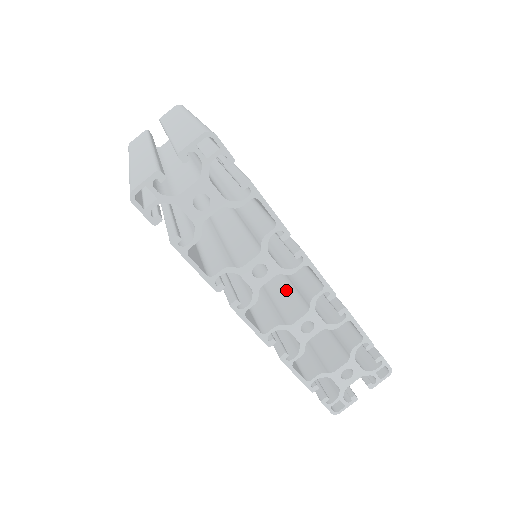
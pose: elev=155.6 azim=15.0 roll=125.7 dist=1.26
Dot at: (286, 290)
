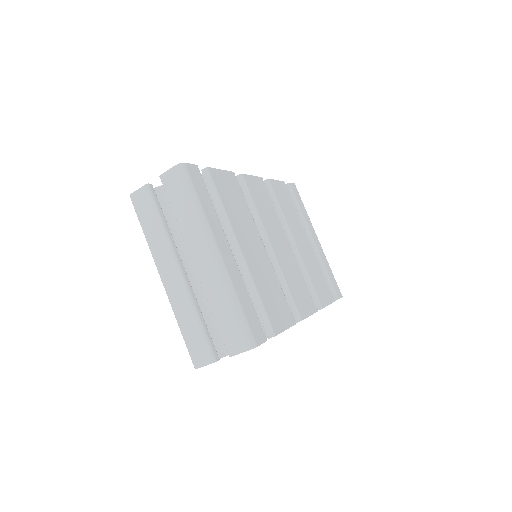
Dot at: occluded
